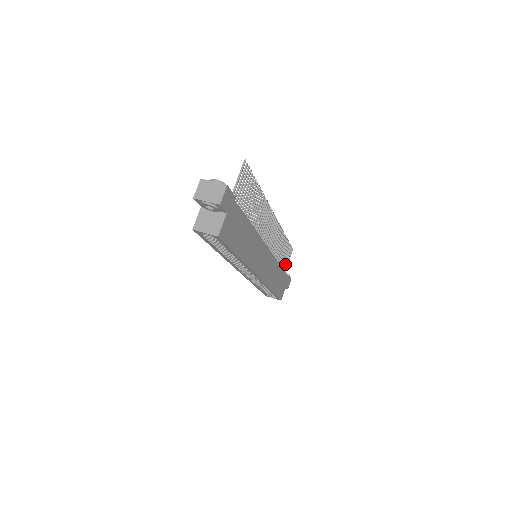
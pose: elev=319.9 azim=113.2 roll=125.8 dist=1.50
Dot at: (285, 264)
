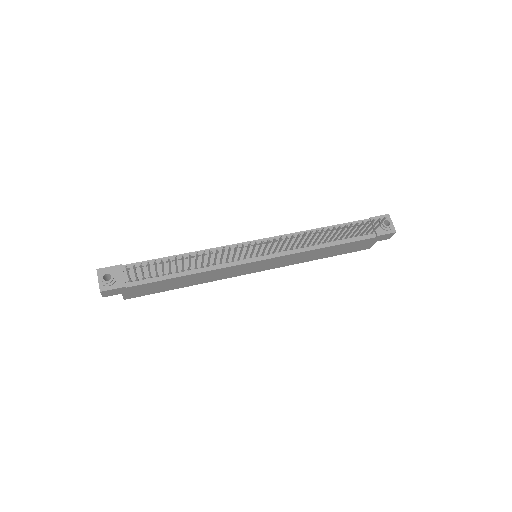
Dot at: (364, 231)
